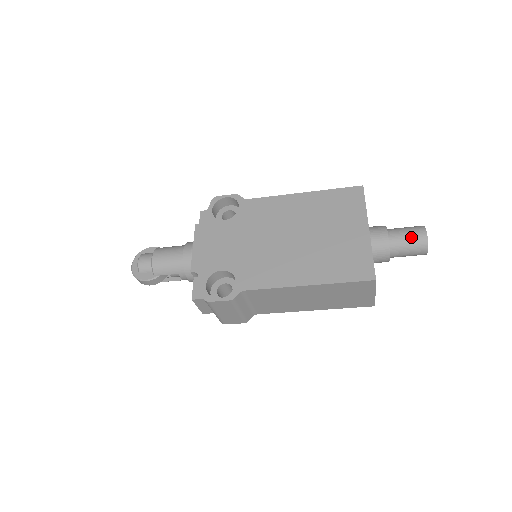
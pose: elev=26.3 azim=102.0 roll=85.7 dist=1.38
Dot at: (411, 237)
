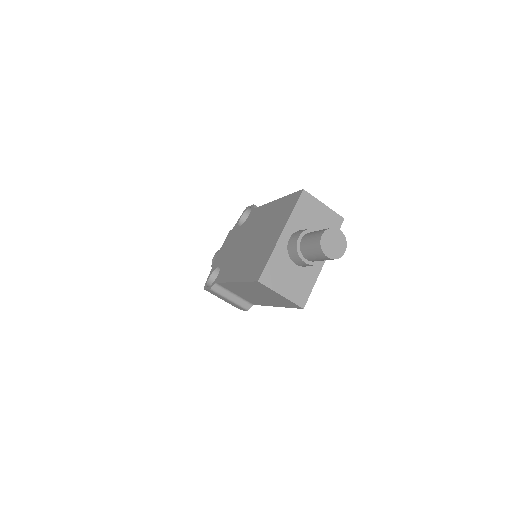
Dot at: (312, 241)
